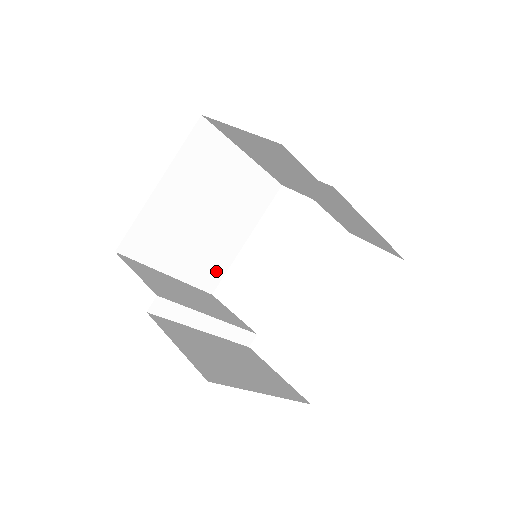
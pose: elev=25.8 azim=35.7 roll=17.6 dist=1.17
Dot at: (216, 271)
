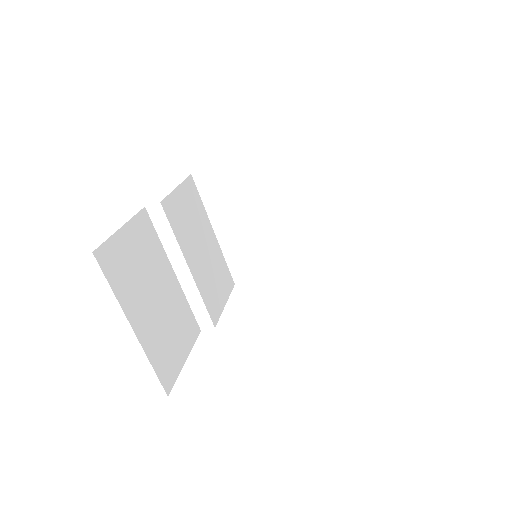
Dot at: (252, 269)
